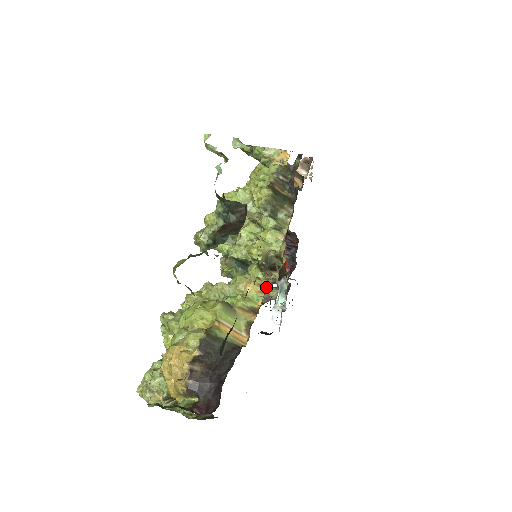
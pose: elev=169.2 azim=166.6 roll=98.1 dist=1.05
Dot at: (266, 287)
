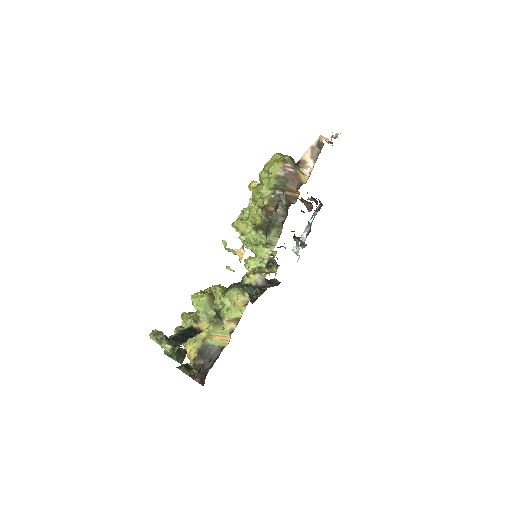
Dot at: (247, 303)
